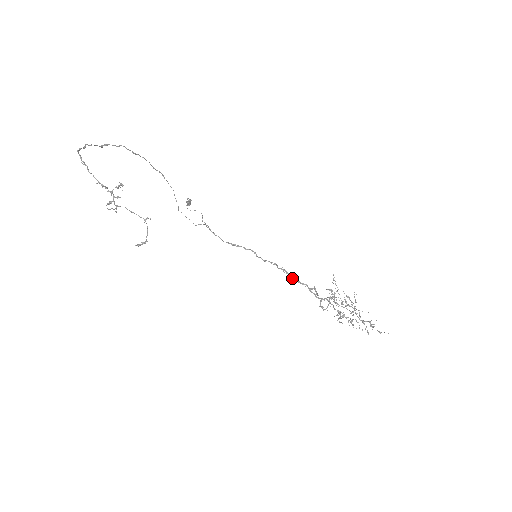
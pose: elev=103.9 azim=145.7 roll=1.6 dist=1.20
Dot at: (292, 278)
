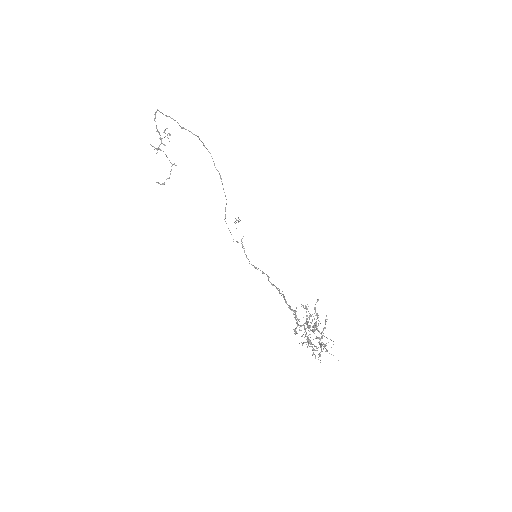
Dot at: occluded
